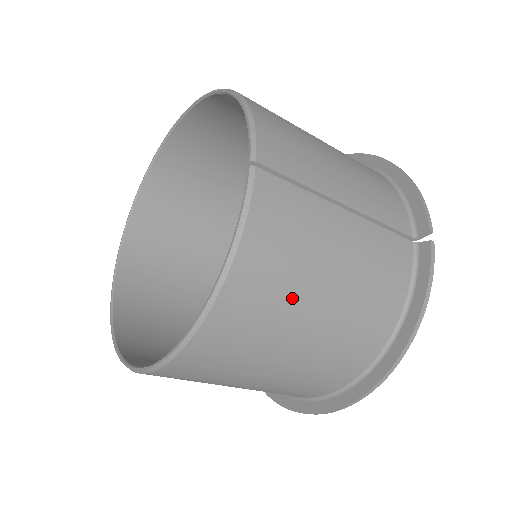
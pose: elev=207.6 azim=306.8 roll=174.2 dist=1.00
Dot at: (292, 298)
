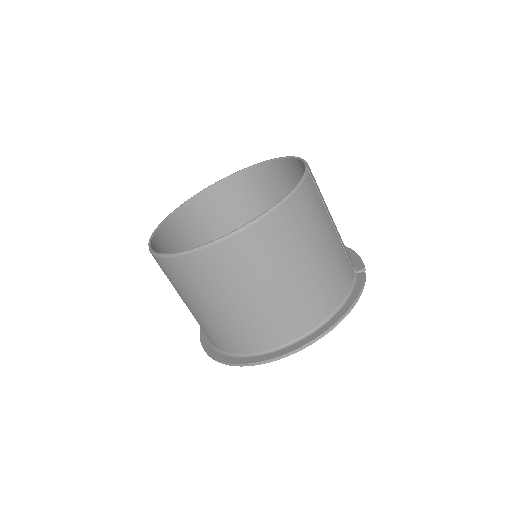
Dot at: (304, 239)
